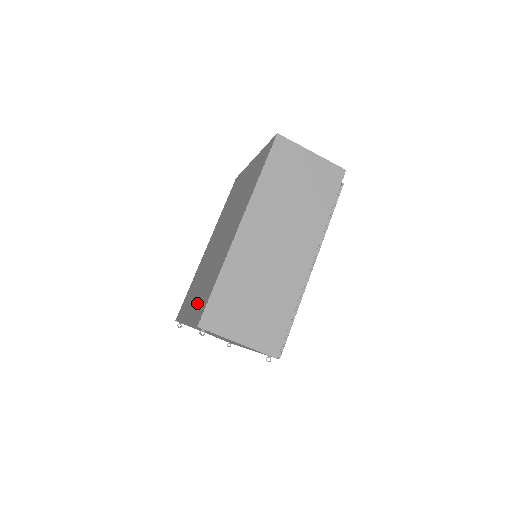
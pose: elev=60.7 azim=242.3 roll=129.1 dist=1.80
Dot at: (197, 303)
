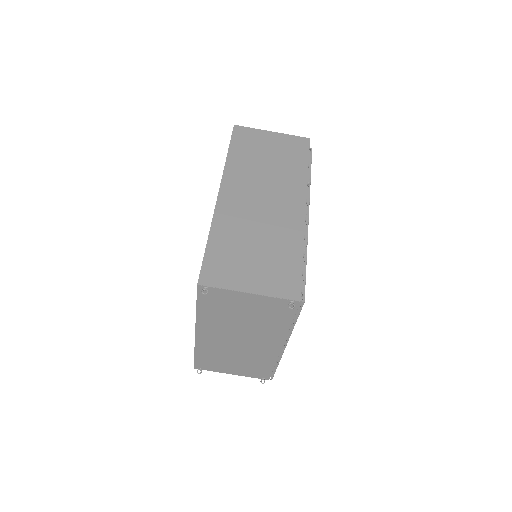
Dot at: occluded
